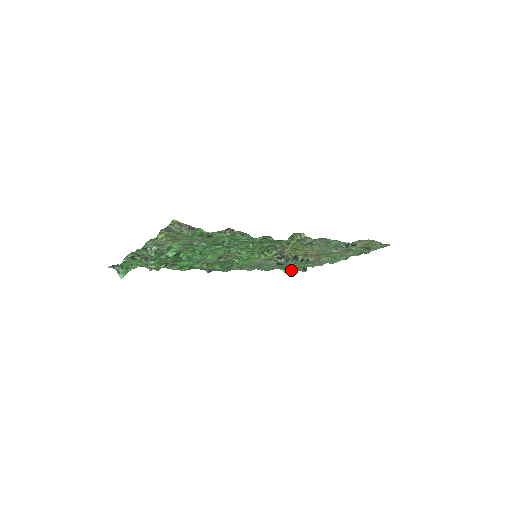
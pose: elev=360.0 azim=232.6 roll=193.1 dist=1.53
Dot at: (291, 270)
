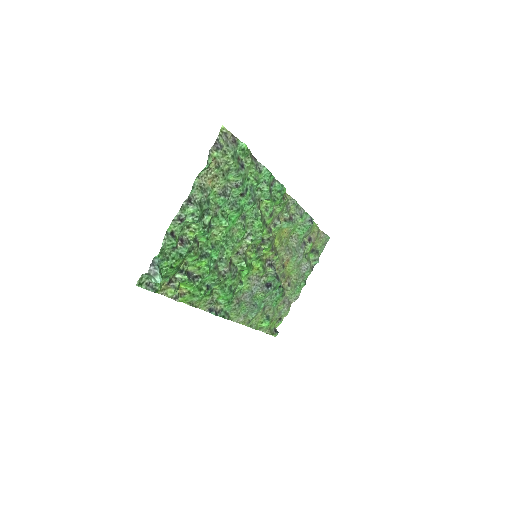
Dot at: (267, 333)
